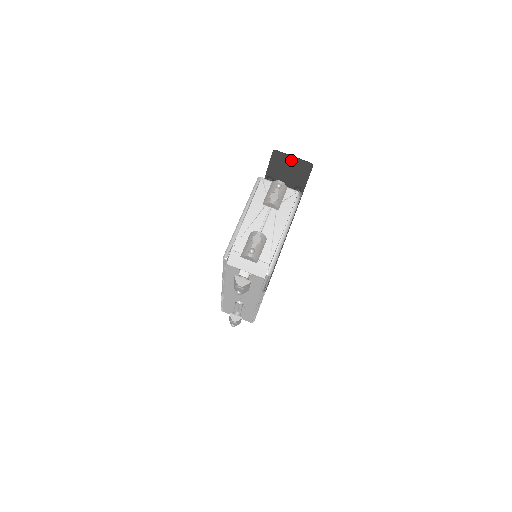
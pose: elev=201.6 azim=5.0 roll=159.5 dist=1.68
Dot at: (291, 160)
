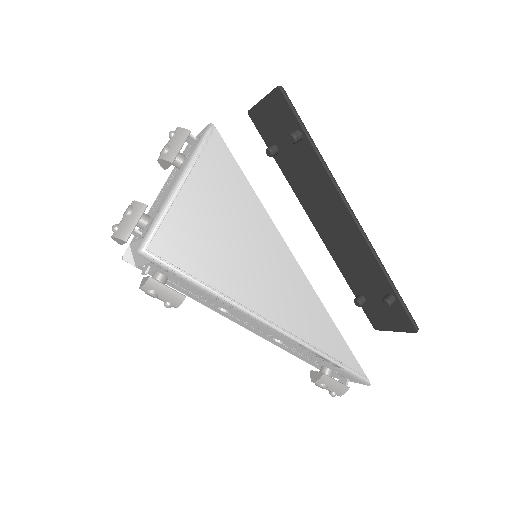
Dot at: (263, 105)
